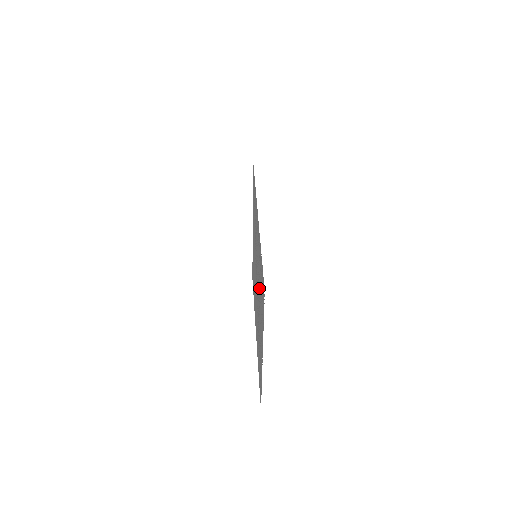
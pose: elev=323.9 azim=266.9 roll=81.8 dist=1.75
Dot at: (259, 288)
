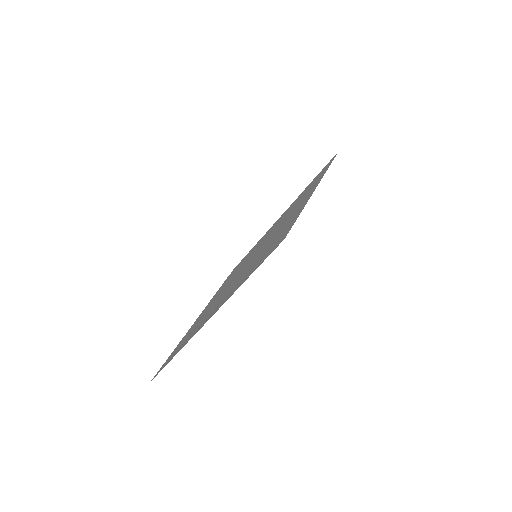
Dot at: (212, 305)
